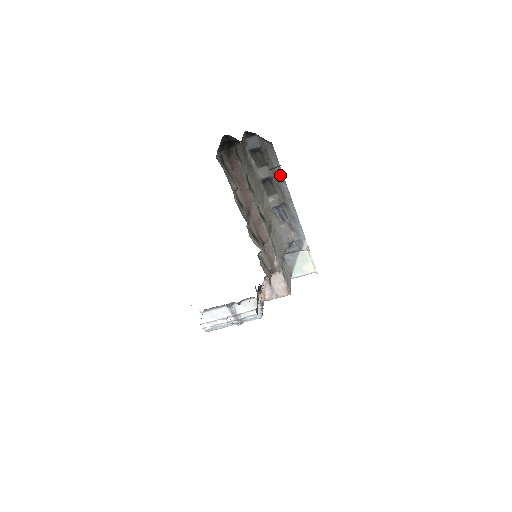
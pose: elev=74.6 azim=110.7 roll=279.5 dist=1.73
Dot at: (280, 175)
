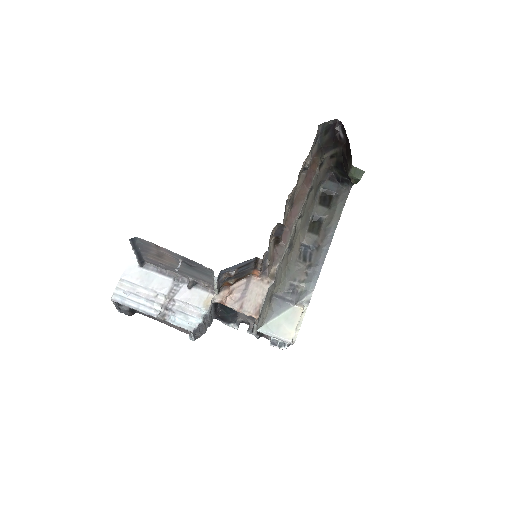
Dot at: (336, 218)
